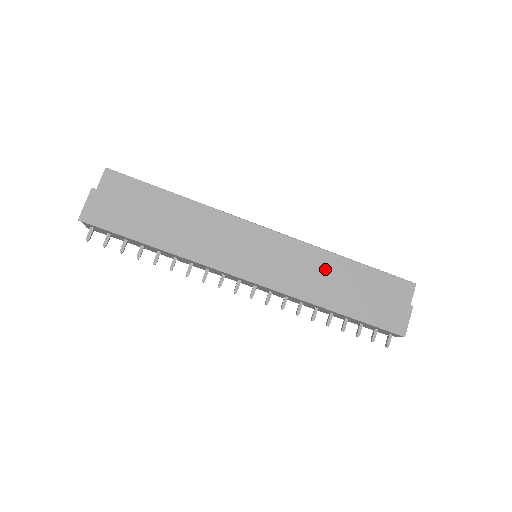
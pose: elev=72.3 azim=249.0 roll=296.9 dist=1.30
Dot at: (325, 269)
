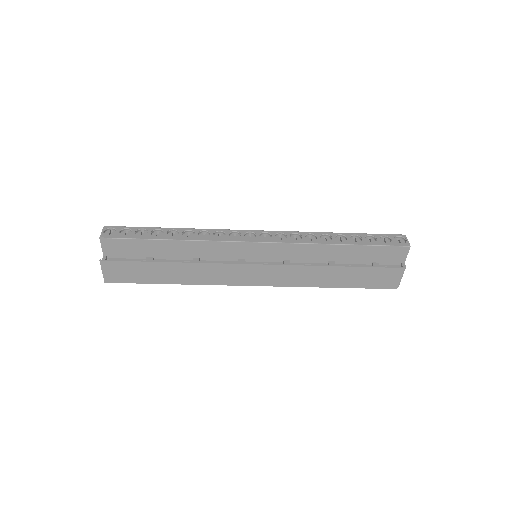
Dot at: (319, 257)
